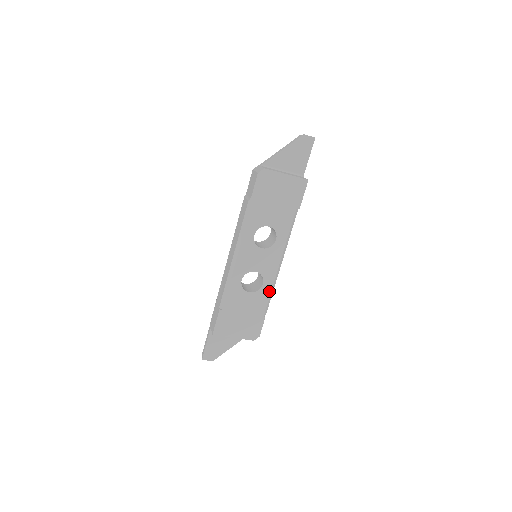
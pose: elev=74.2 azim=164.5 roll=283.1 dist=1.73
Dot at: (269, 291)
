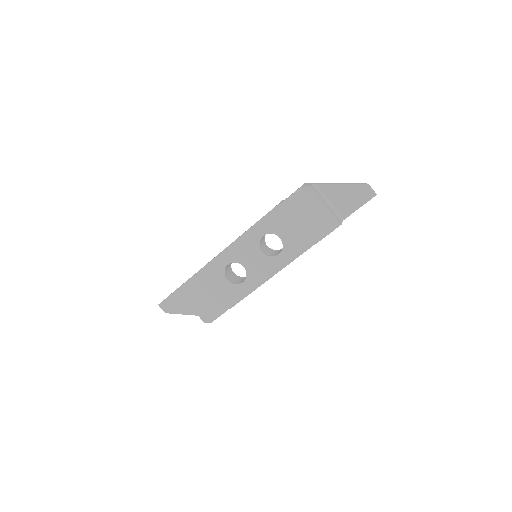
Dot at: (244, 292)
